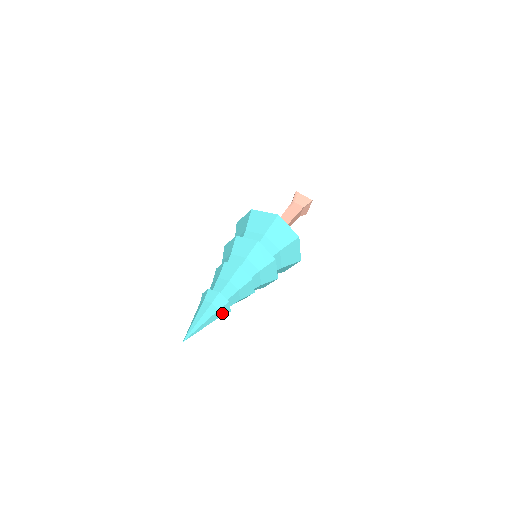
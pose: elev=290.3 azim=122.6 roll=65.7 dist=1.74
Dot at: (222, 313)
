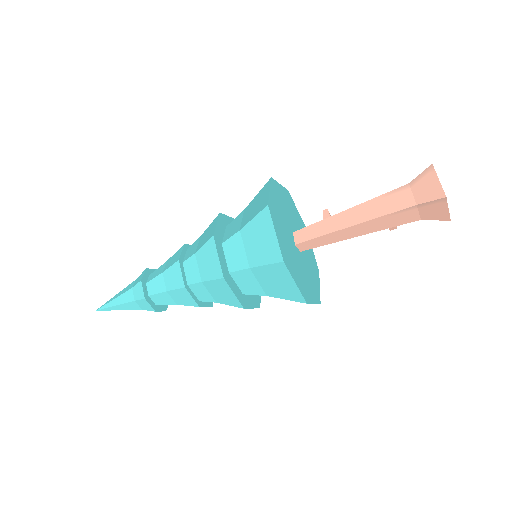
Dot at: (143, 307)
